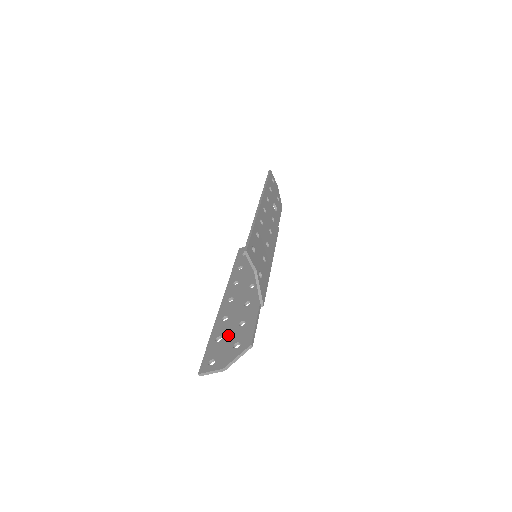
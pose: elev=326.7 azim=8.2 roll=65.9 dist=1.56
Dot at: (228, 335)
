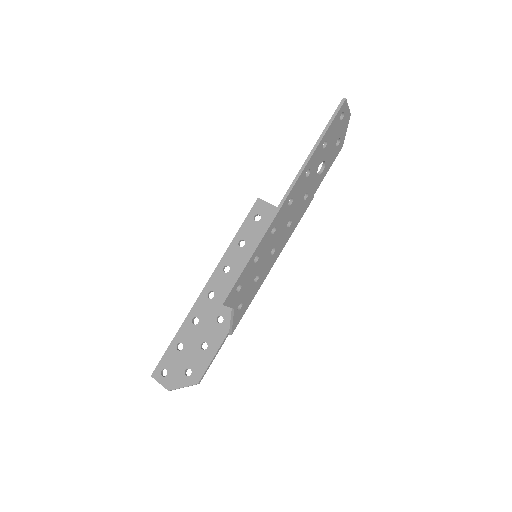
Dot at: (188, 350)
